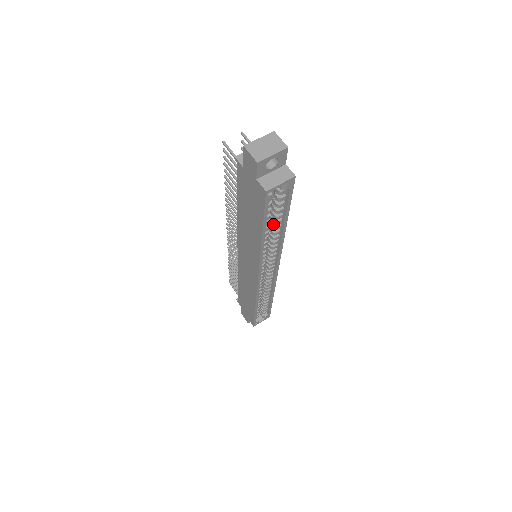
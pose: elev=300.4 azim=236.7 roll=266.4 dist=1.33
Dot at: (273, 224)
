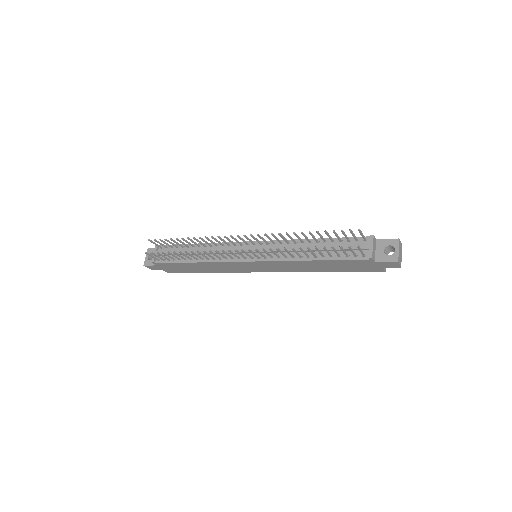
Dot at: occluded
